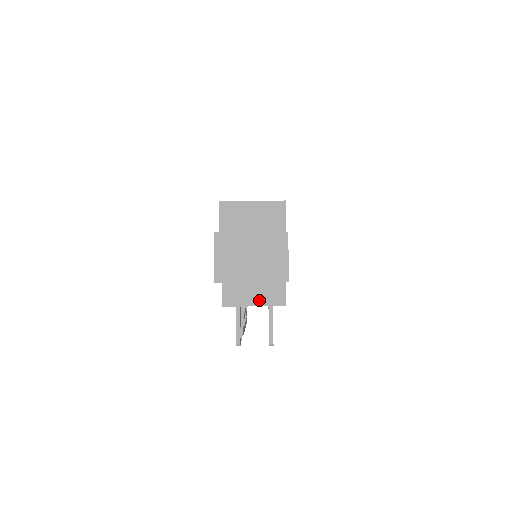
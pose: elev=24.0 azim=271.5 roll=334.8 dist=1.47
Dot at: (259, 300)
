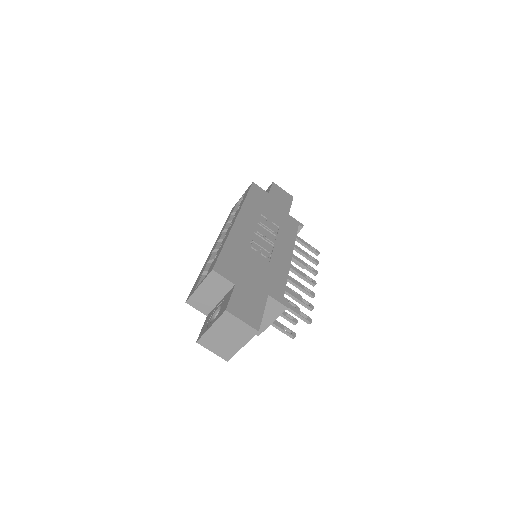
Dot at: (271, 318)
